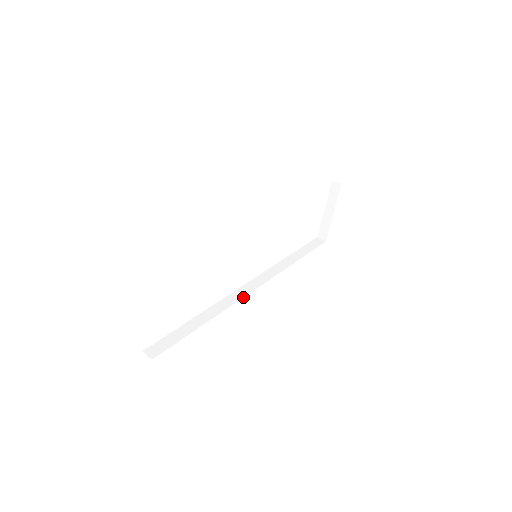
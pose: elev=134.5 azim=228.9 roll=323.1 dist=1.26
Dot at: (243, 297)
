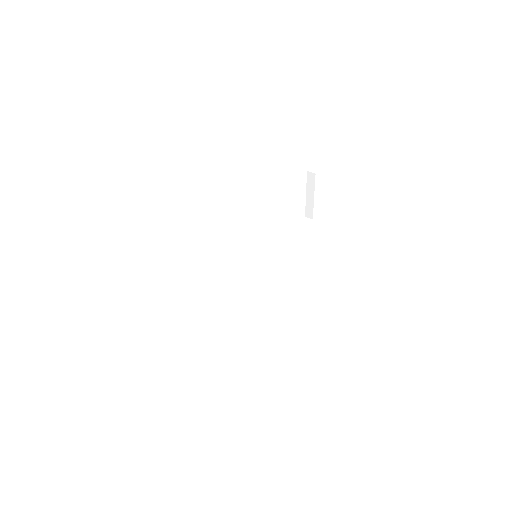
Dot at: occluded
